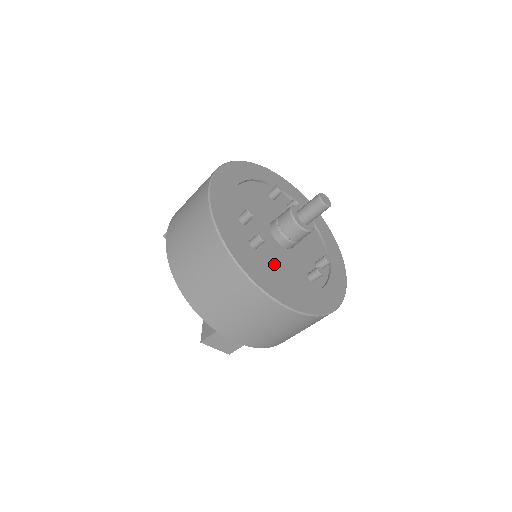
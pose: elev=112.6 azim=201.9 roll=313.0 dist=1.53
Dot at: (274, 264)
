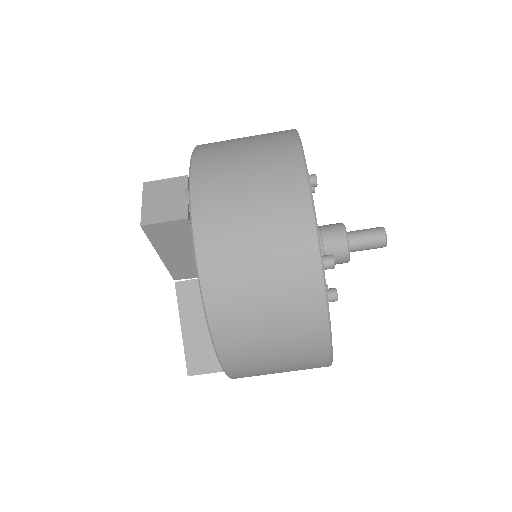
Dot at: occluded
